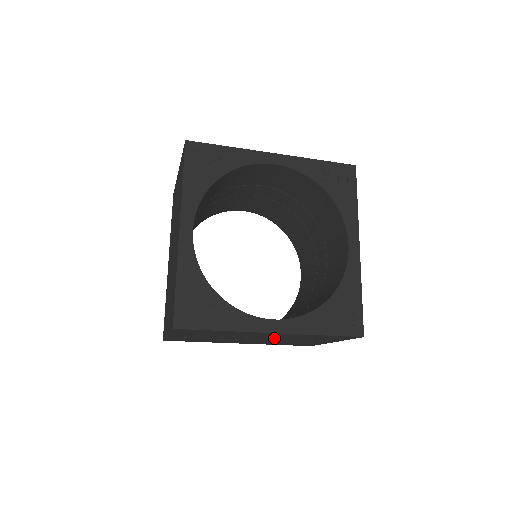
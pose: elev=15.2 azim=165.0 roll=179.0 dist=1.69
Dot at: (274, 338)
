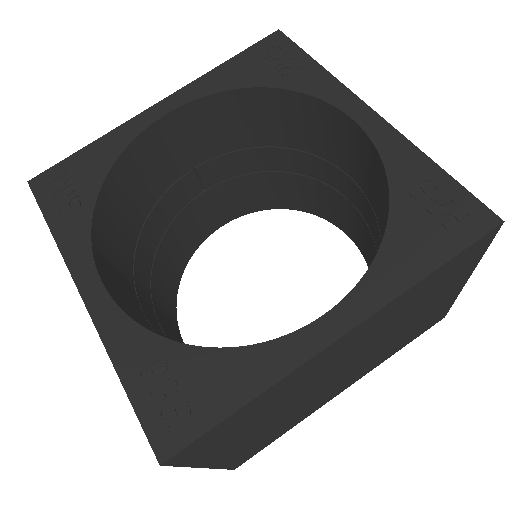
Dot at: occluded
